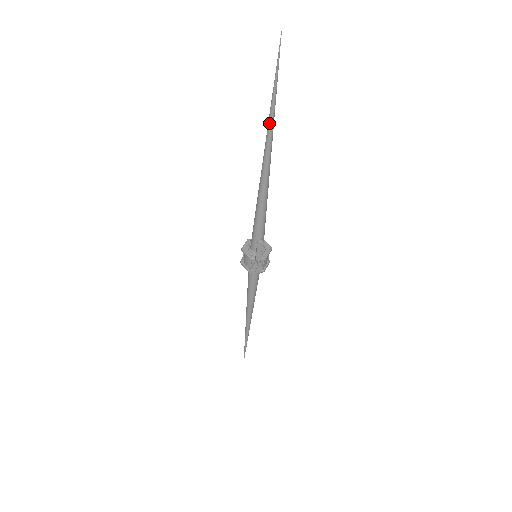
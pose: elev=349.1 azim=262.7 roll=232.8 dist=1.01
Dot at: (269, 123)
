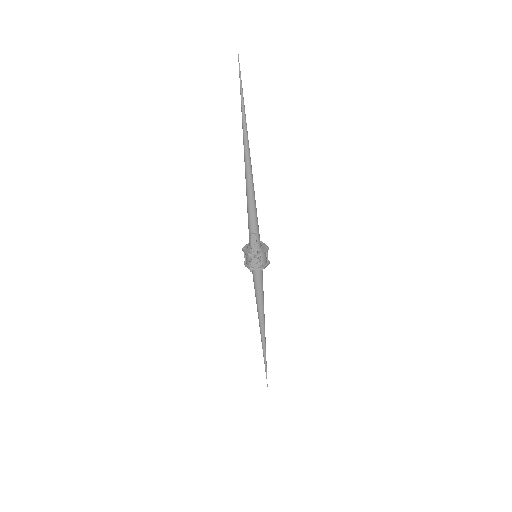
Dot at: (242, 125)
